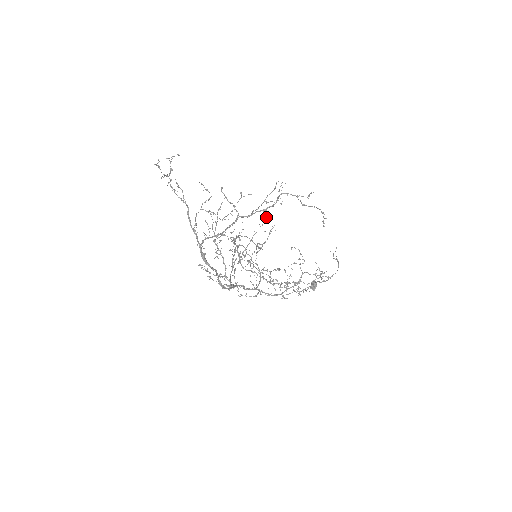
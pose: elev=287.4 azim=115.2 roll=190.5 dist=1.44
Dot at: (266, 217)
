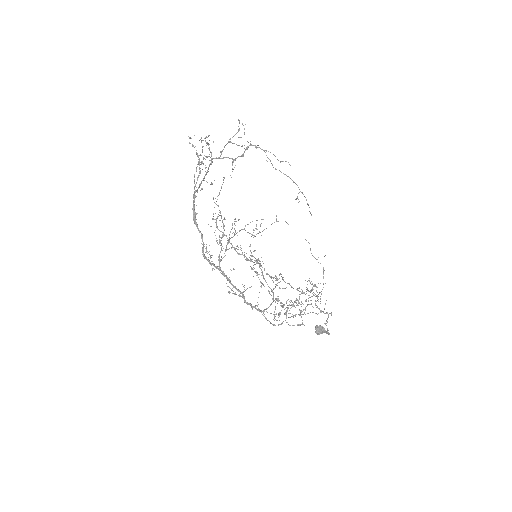
Dot at: (232, 161)
